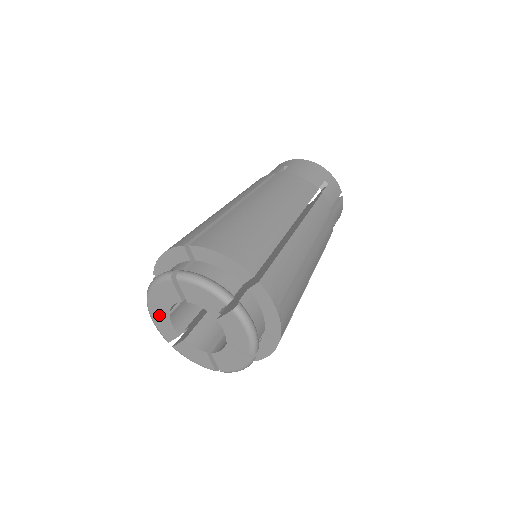
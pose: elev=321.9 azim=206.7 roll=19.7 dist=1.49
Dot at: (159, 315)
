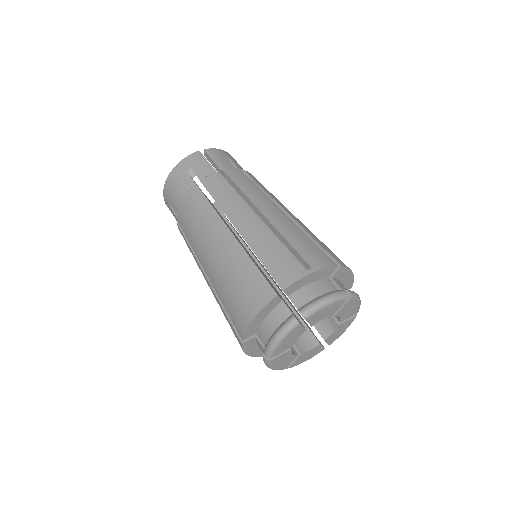
Dot at: (297, 332)
